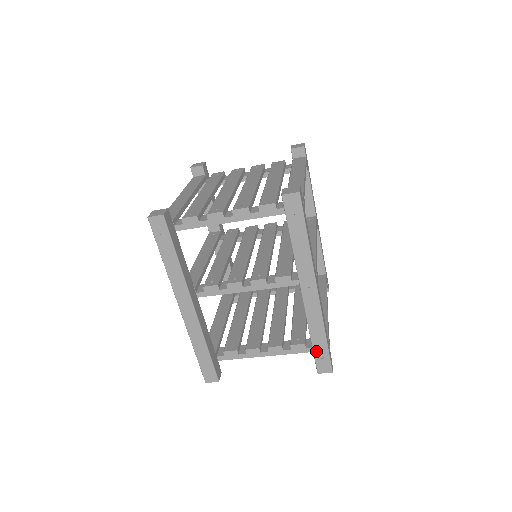
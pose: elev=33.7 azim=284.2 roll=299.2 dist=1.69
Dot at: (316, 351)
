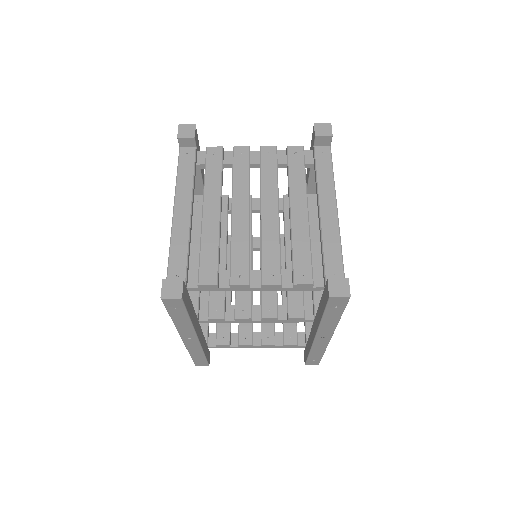
Dot at: (310, 358)
